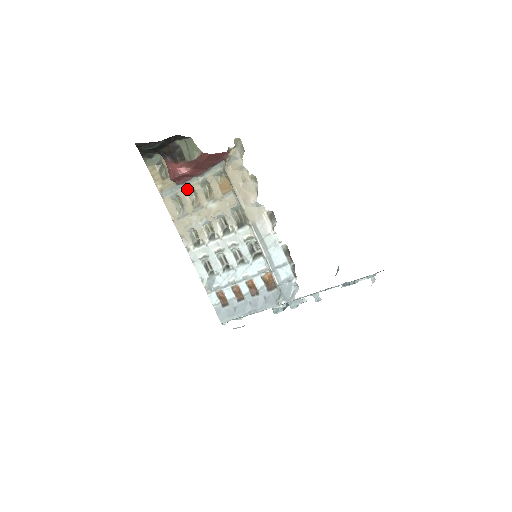
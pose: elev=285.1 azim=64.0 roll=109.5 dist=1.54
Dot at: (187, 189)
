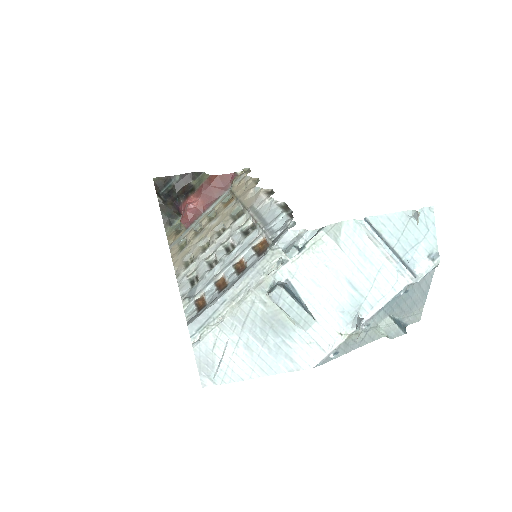
Dot at: (195, 228)
